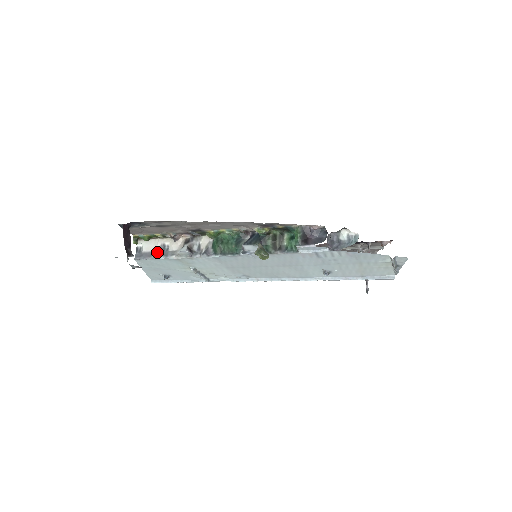
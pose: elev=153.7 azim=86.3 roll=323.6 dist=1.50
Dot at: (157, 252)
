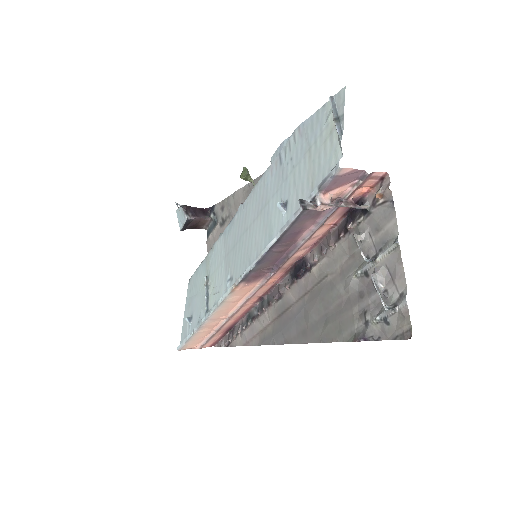
Dot at: occluded
